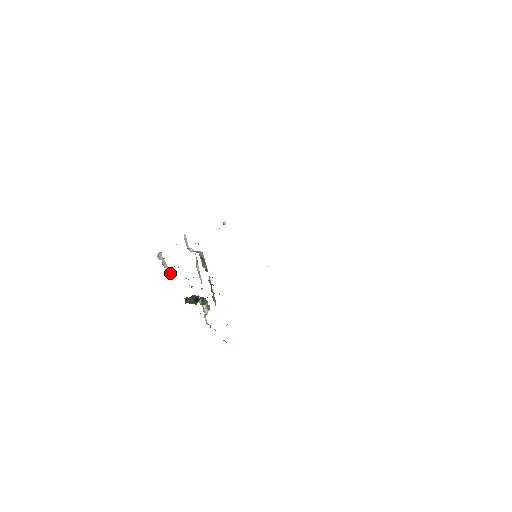
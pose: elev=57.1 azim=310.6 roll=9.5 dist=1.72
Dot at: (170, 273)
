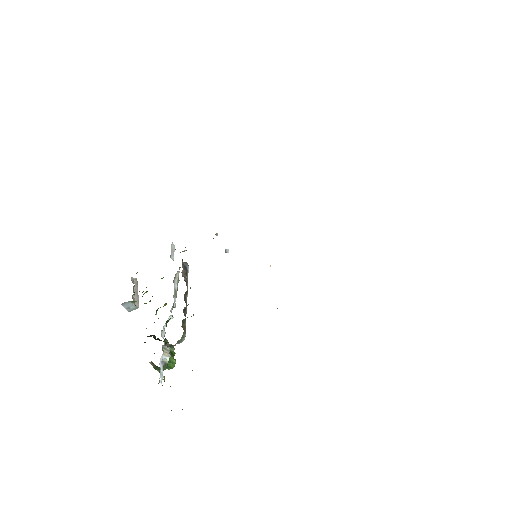
Dot at: (138, 306)
